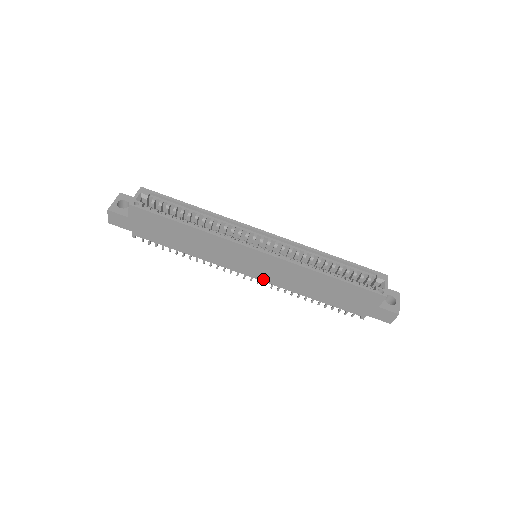
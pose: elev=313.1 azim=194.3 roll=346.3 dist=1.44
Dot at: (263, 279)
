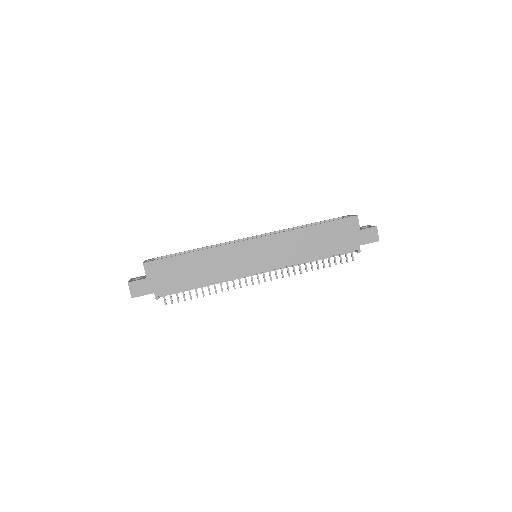
Dot at: (272, 267)
